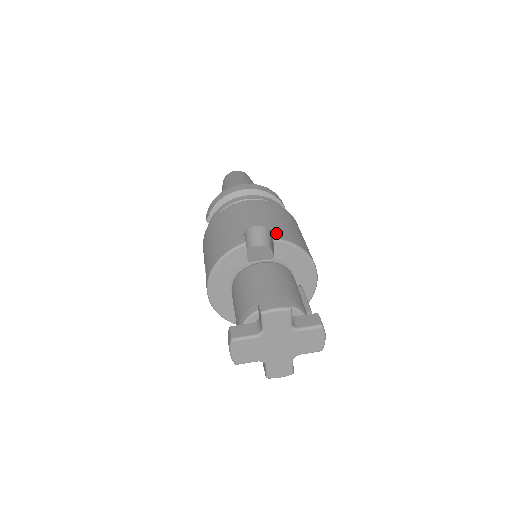
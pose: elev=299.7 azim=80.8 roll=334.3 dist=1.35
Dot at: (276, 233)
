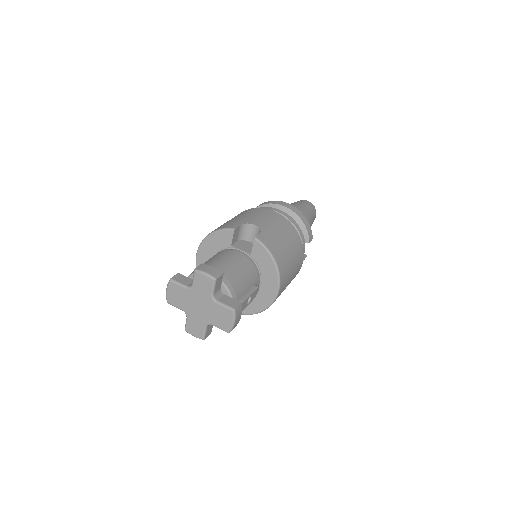
Dot at: (263, 236)
